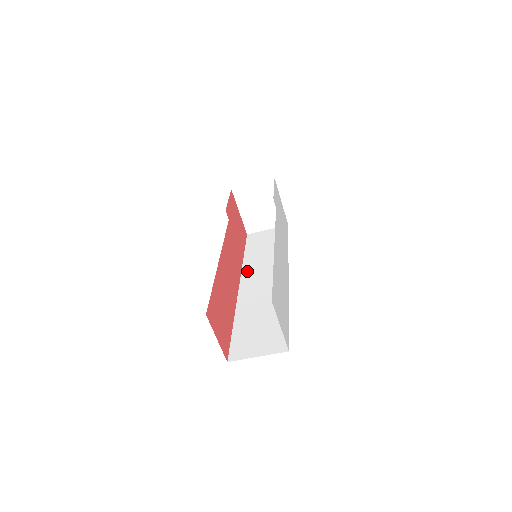
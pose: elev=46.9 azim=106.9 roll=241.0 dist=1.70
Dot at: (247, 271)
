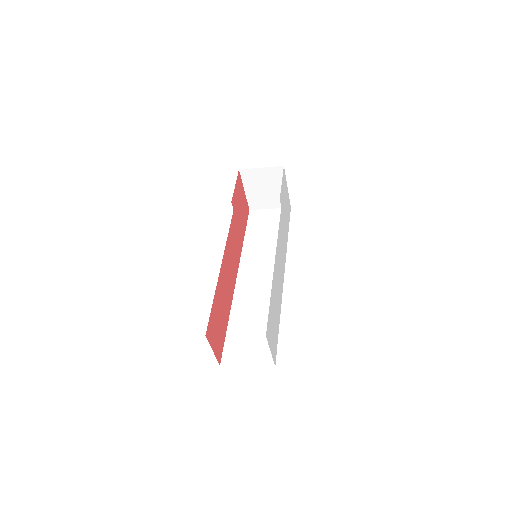
Dot at: (246, 260)
